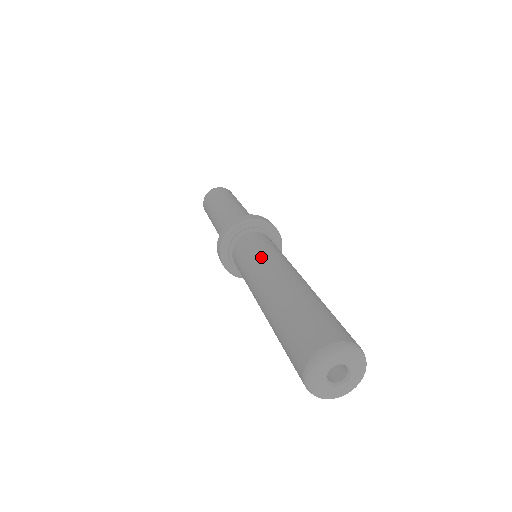
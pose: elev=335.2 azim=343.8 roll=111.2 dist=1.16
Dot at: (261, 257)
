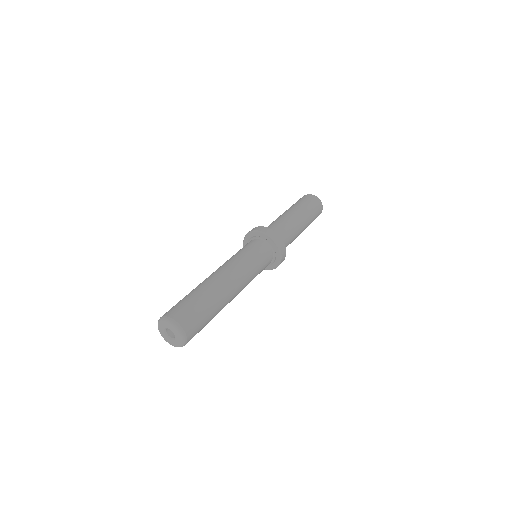
Dot at: (228, 260)
